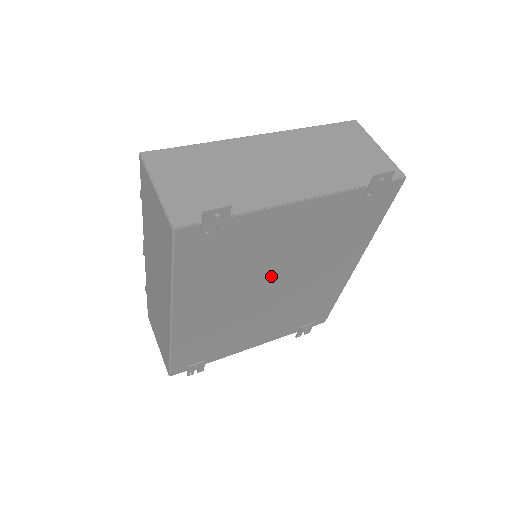
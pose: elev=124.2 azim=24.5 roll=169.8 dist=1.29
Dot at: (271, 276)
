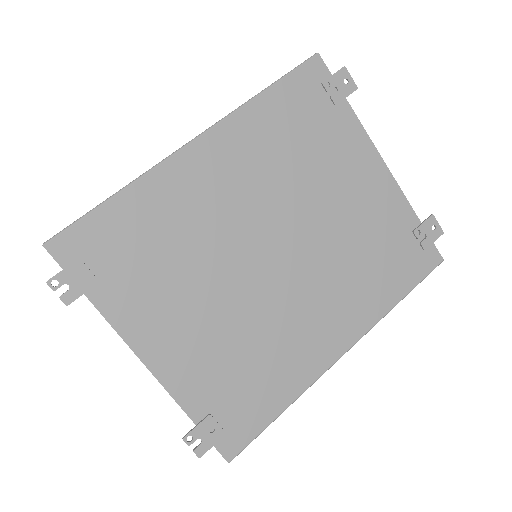
Dot at: (295, 225)
